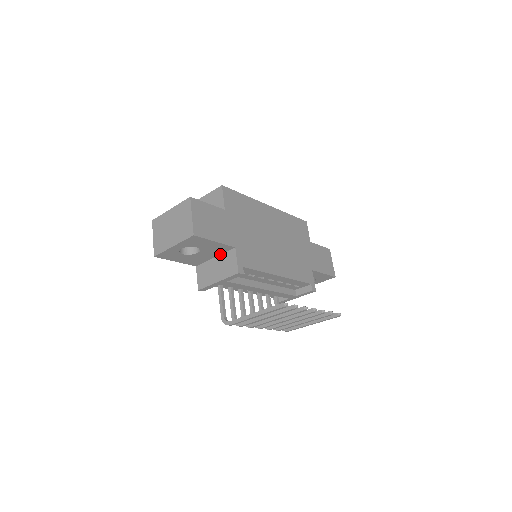
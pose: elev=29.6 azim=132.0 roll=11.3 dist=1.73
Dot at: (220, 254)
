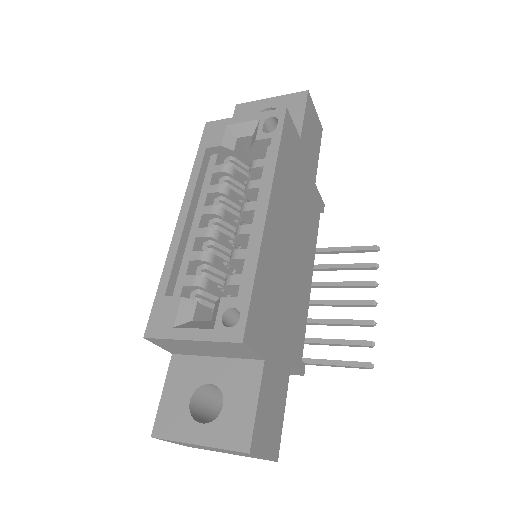
Dot at: occluded
